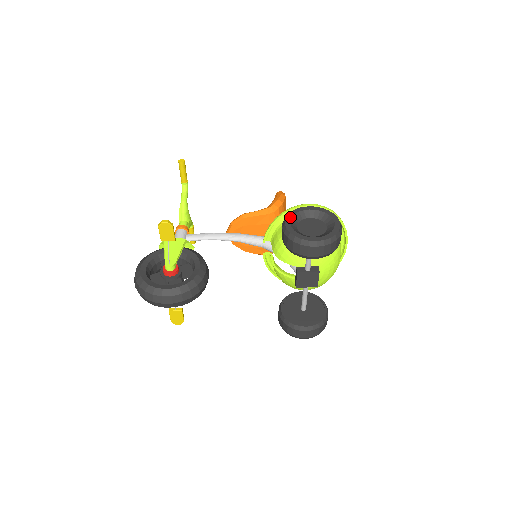
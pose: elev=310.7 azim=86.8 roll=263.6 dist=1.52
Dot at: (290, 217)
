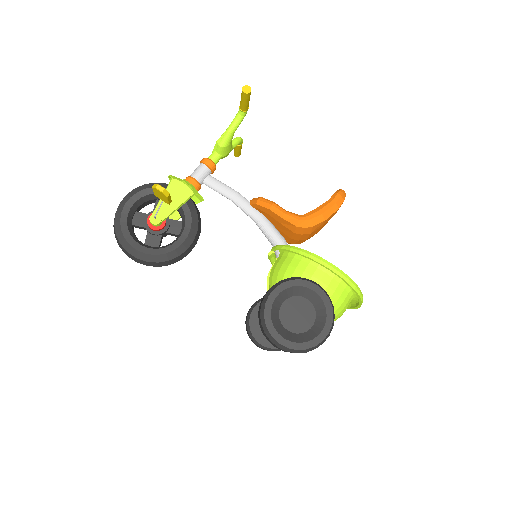
Dot at: (283, 288)
